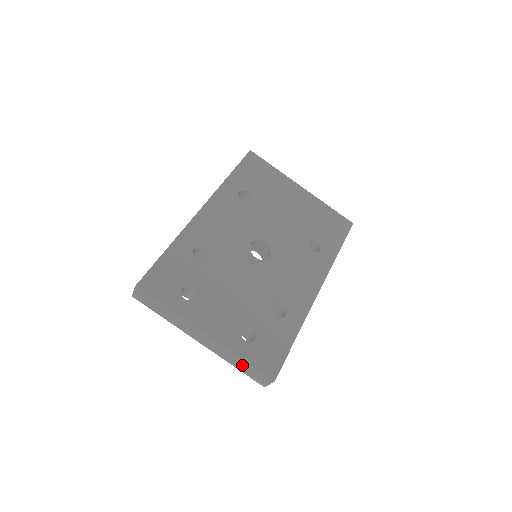
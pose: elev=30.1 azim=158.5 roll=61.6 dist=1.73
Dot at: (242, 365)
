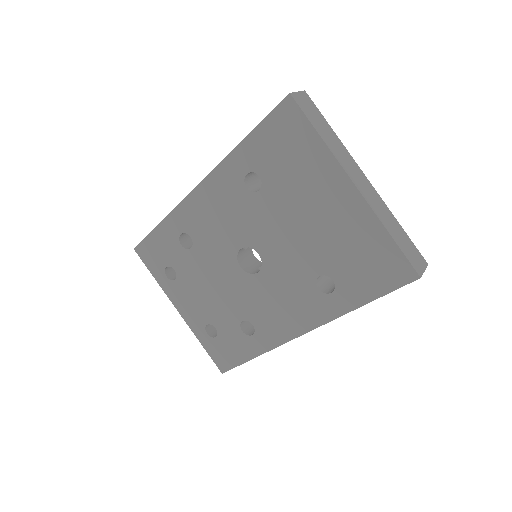
Dot at: occluded
